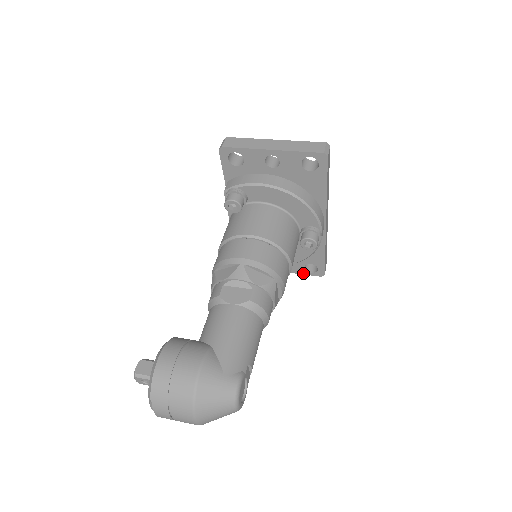
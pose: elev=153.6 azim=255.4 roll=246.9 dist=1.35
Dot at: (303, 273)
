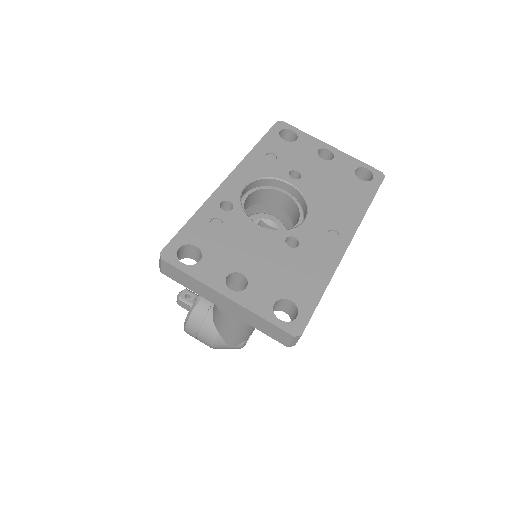
Dot at: occluded
